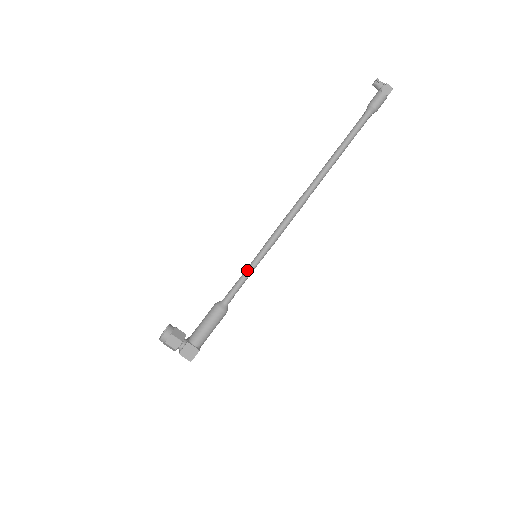
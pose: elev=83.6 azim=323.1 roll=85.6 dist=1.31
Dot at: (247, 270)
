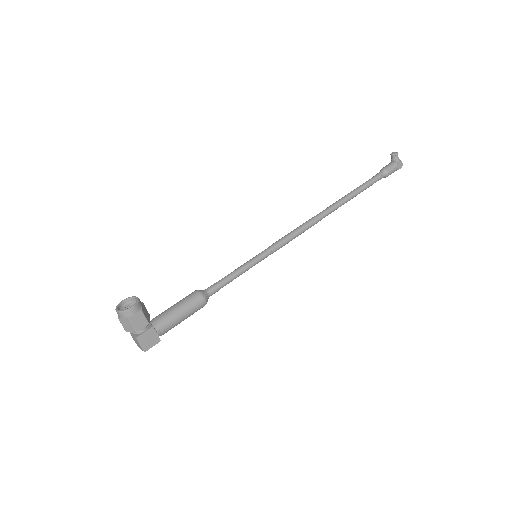
Dot at: (244, 267)
